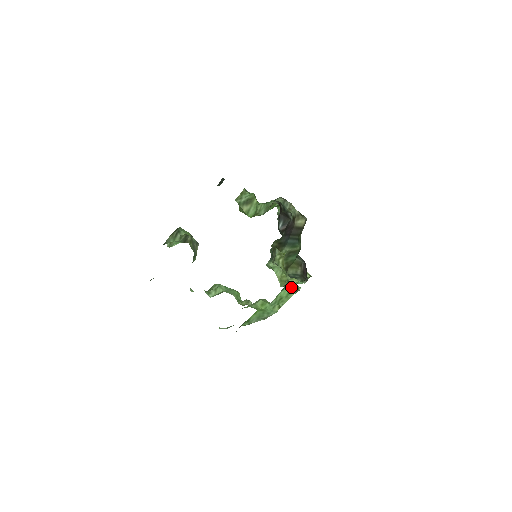
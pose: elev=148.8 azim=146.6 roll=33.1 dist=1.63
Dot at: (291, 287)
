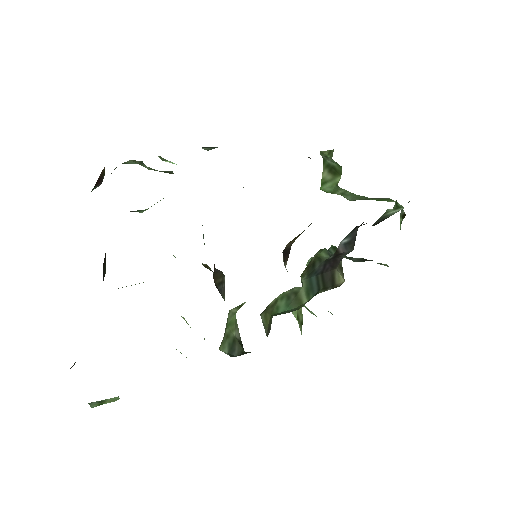
Dot at: occluded
